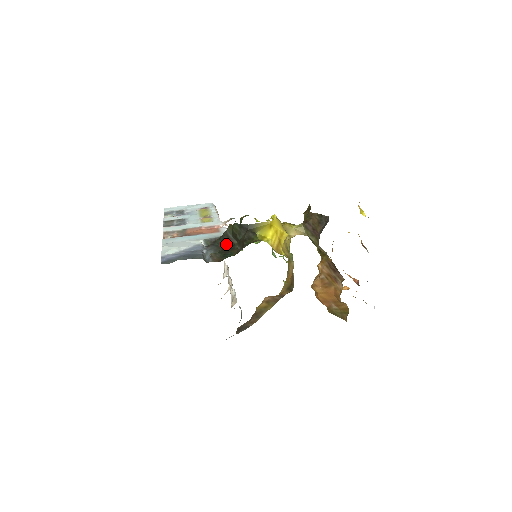
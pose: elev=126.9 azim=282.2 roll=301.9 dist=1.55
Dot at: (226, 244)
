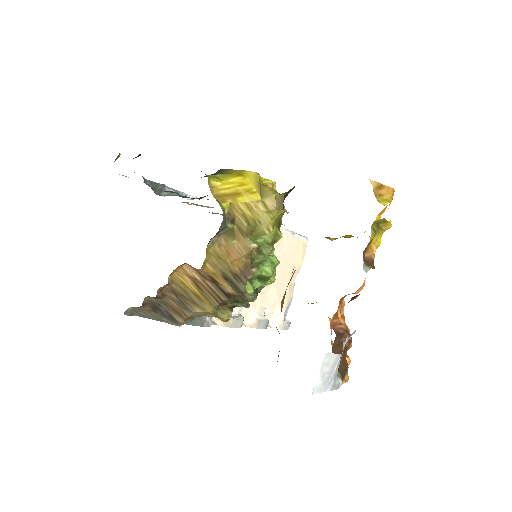
Dot at: occluded
